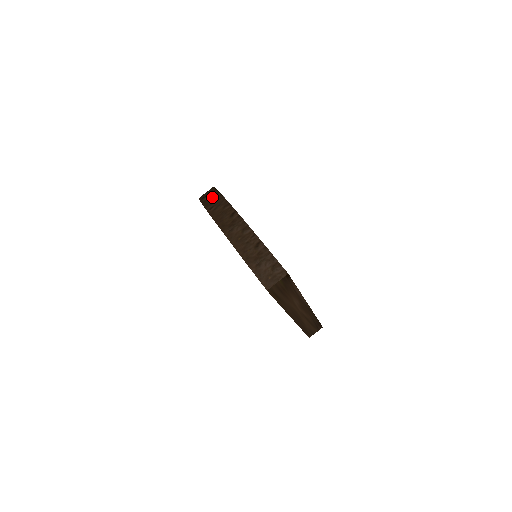
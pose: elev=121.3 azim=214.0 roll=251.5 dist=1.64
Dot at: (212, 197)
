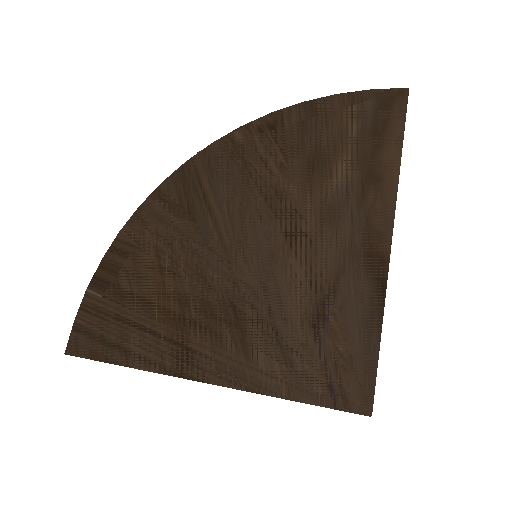
Dot at: occluded
